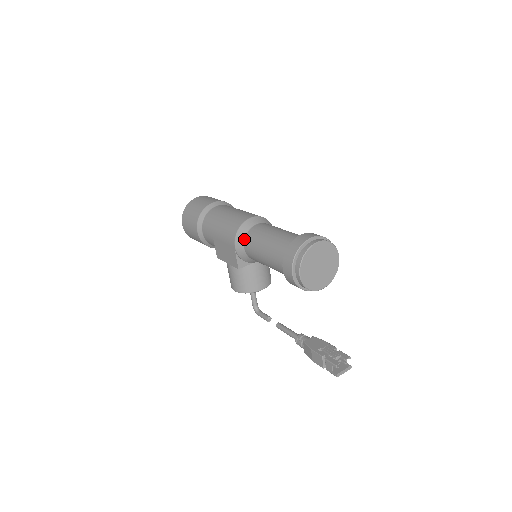
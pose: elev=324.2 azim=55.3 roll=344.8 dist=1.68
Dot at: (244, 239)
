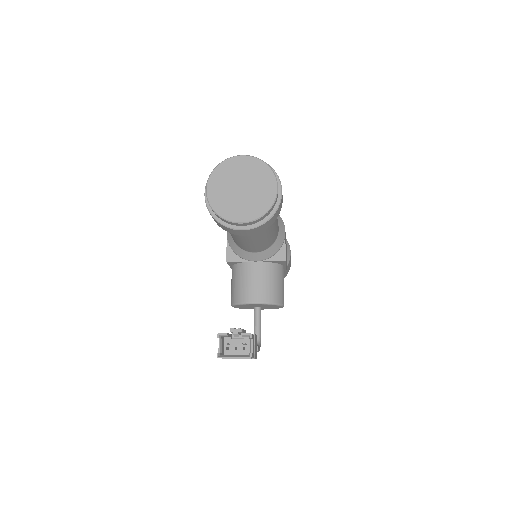
Dot at: occluded
